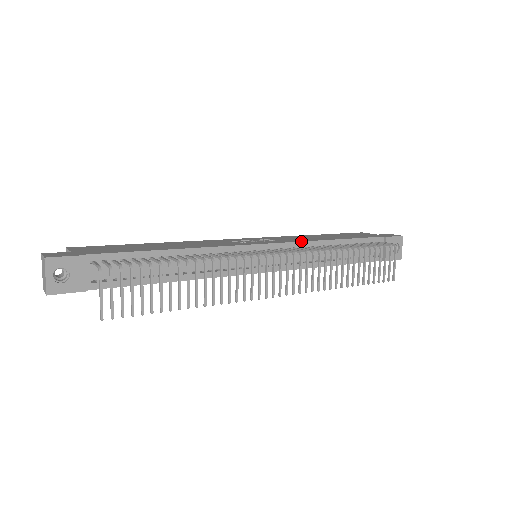
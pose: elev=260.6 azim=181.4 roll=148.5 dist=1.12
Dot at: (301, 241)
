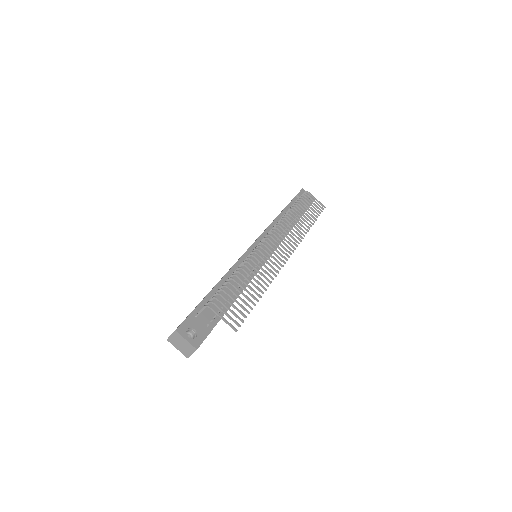
Dot at: (267, 228)
